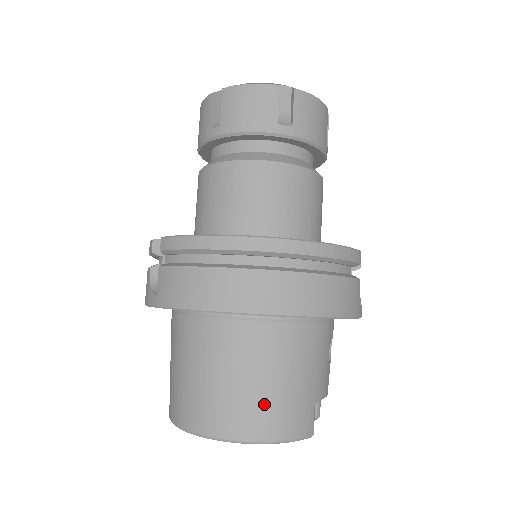
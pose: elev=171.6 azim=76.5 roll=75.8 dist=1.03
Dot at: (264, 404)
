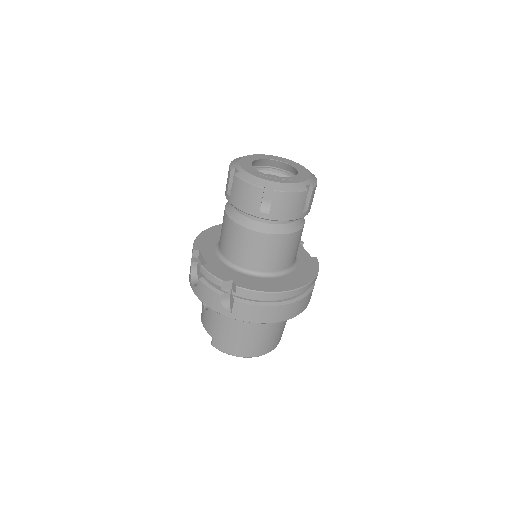
Dot at: (275, 339)
